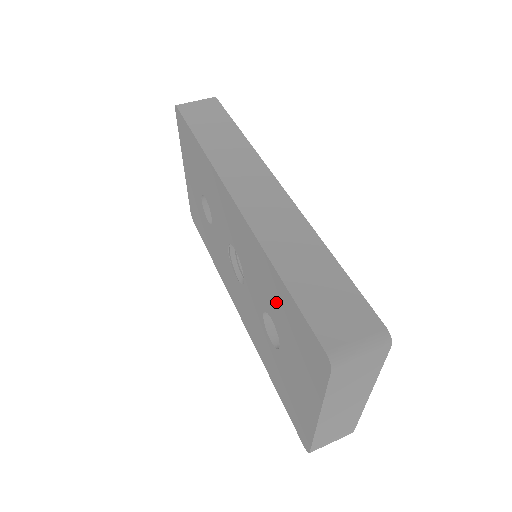
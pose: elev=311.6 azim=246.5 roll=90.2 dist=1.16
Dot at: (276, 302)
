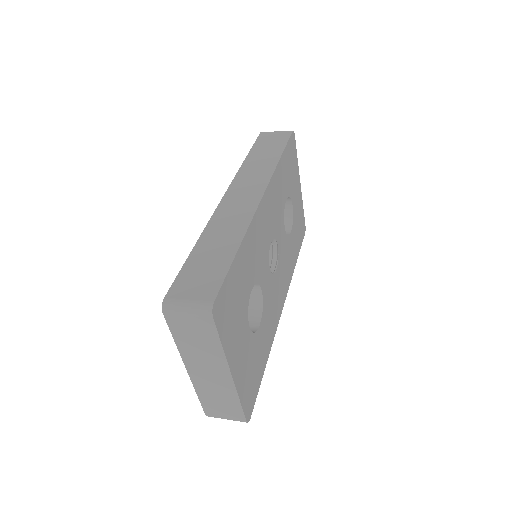
Dot at: occluded
